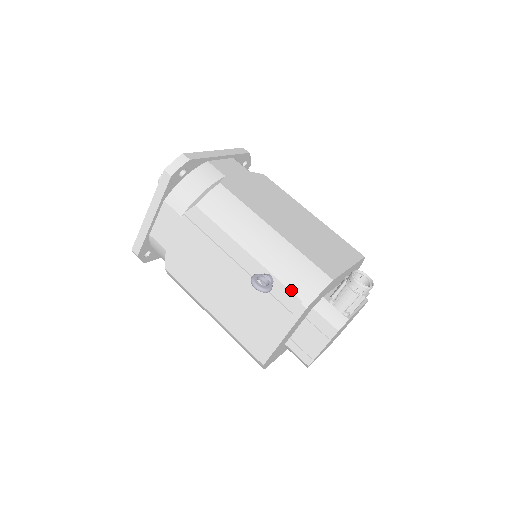
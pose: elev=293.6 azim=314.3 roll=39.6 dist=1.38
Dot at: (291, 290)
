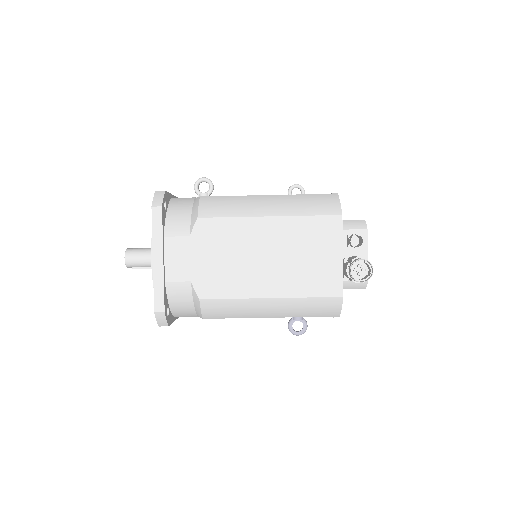
Dot at: occluded
